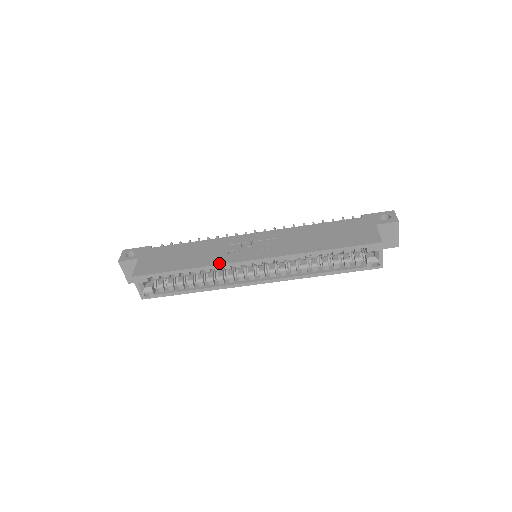
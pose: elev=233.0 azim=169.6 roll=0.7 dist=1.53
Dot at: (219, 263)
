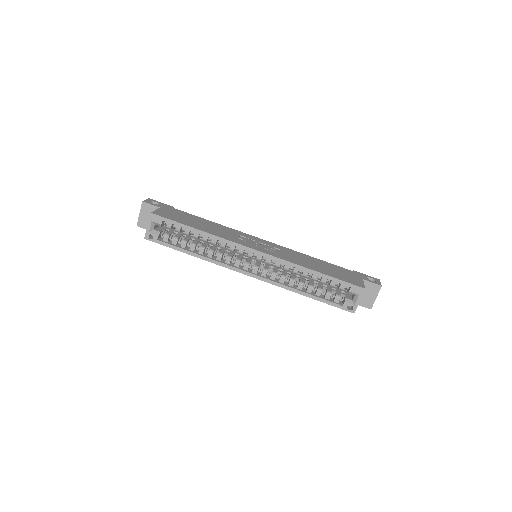
Dot at: (228, 239)
